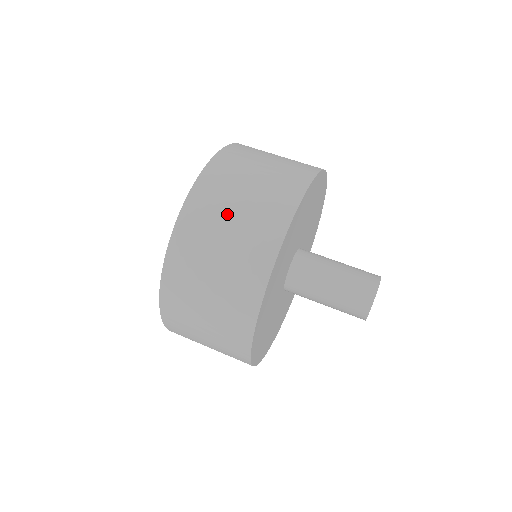
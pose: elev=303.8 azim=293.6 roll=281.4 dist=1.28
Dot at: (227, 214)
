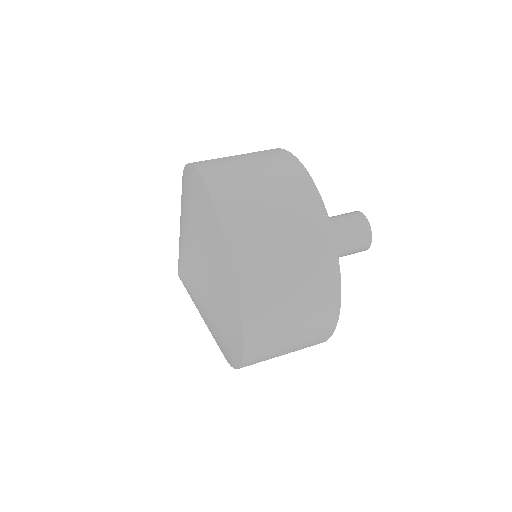
Dot at: (246, 170)
